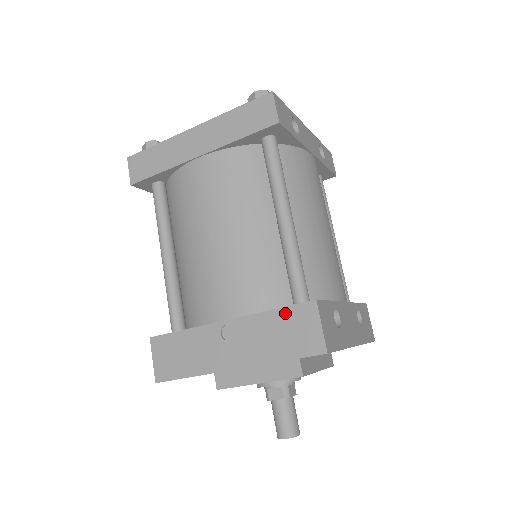
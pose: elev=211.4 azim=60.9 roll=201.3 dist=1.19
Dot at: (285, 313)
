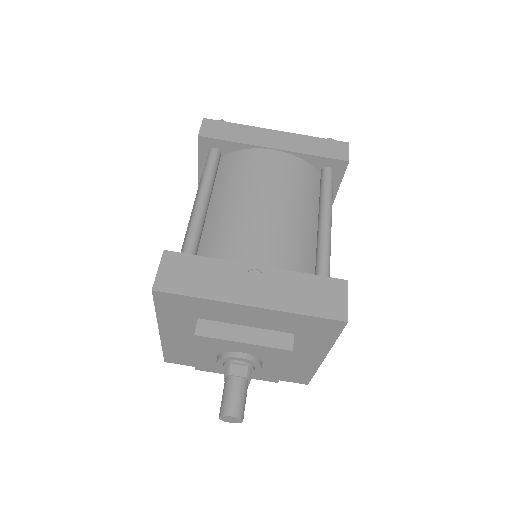
Dot at: (318, 280)
